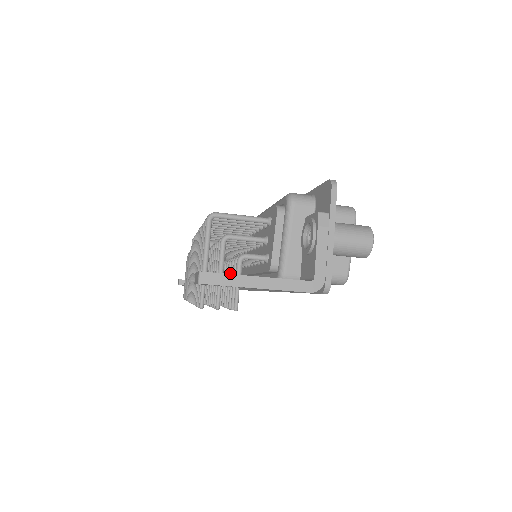
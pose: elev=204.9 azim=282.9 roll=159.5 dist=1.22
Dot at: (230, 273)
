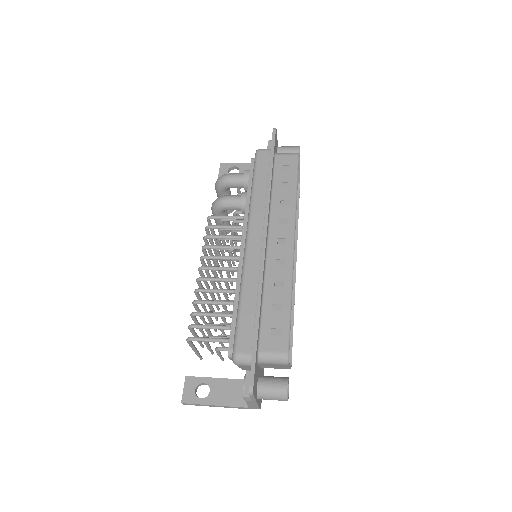
Dot at: occluded
